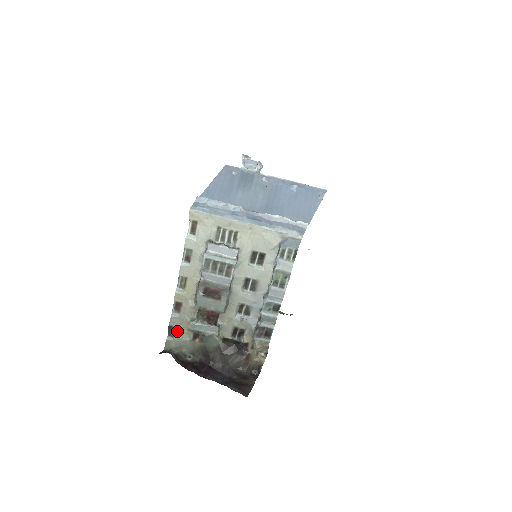
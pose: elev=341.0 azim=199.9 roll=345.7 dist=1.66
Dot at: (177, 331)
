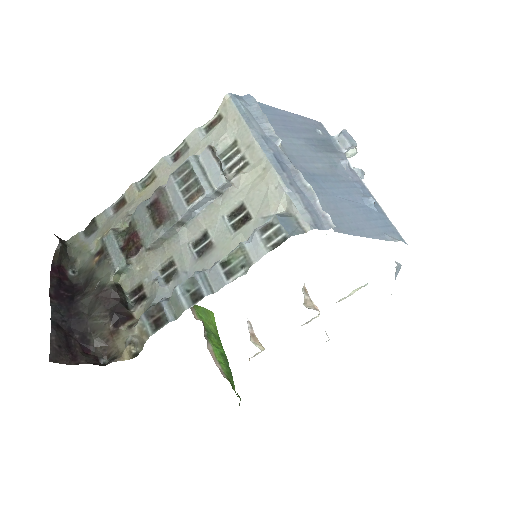
Dot at: (94, 232)
